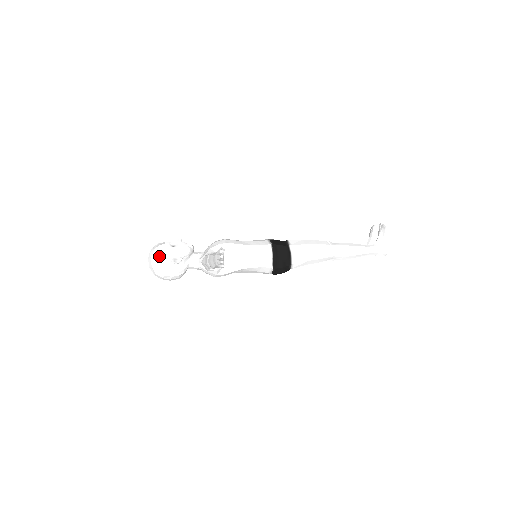
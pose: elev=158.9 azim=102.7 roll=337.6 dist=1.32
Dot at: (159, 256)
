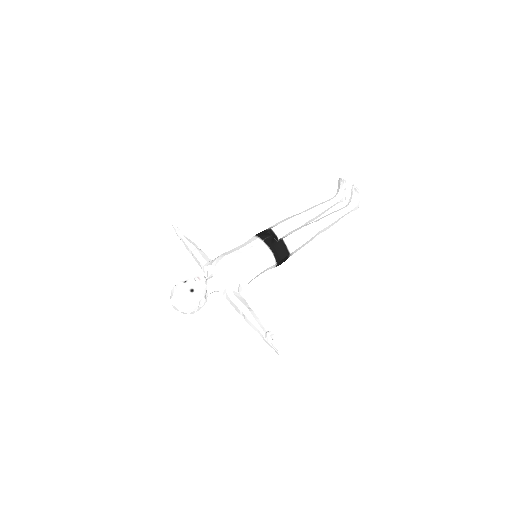
Dot at: (185, 306)
